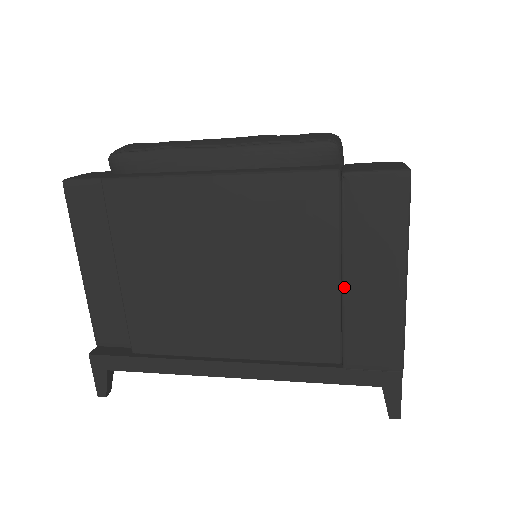
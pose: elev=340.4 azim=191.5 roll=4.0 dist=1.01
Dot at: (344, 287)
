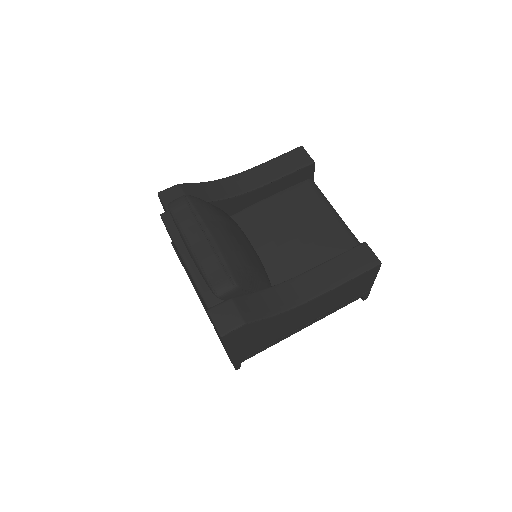
Dot at: occluded
